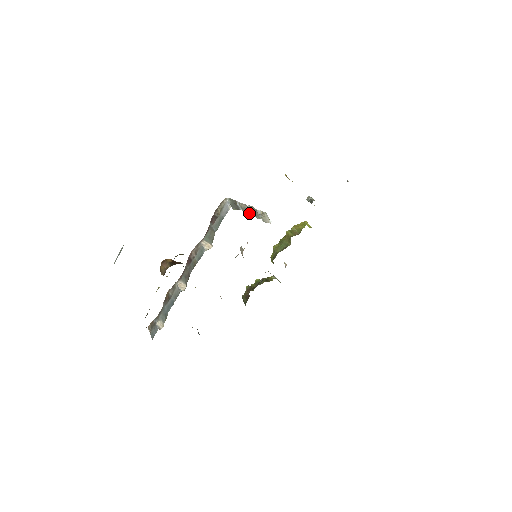
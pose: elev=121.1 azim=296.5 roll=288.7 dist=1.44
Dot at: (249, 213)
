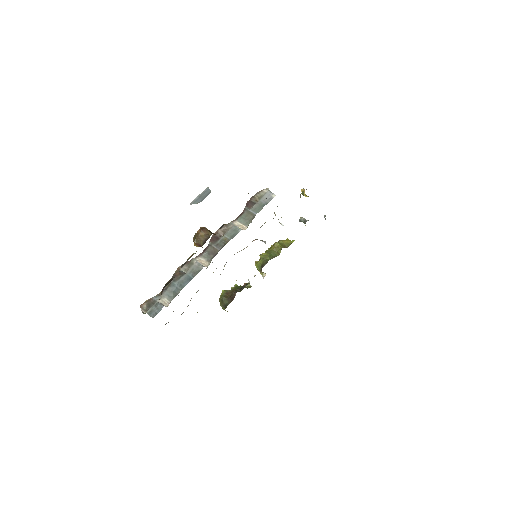
Dot at: occluded
